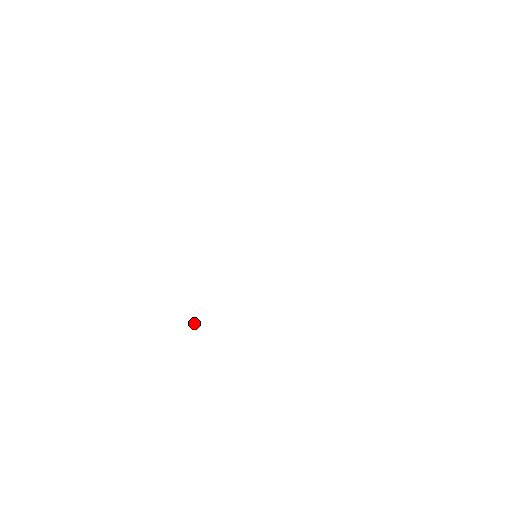
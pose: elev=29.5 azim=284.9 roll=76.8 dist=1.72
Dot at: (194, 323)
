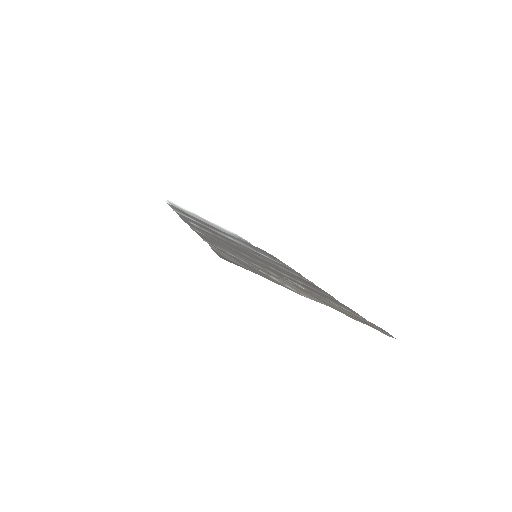
Dot at: occluded
